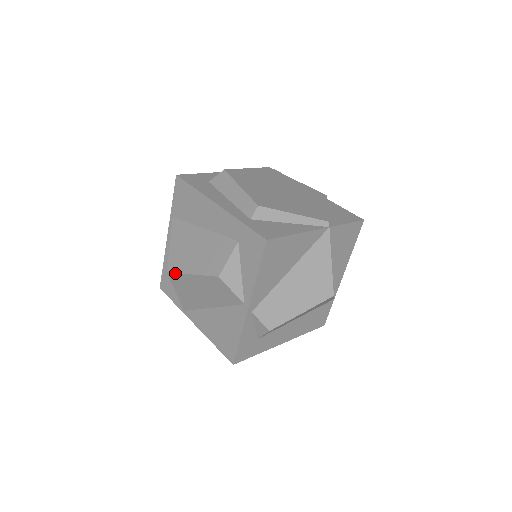
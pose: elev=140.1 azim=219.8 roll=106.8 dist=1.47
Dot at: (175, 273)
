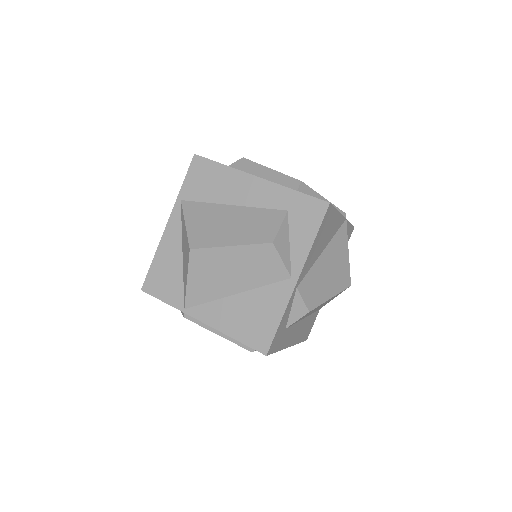
Dot at: (203, 248)
